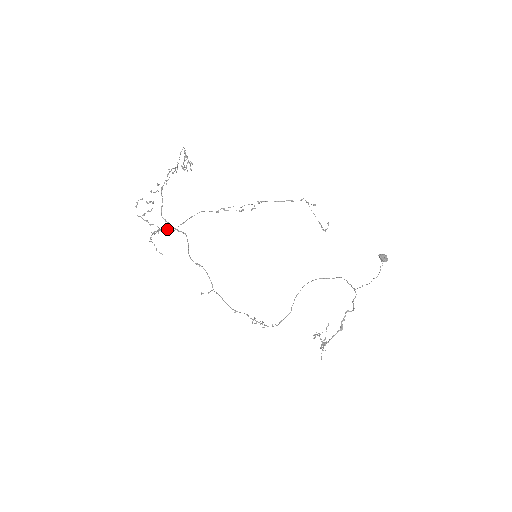
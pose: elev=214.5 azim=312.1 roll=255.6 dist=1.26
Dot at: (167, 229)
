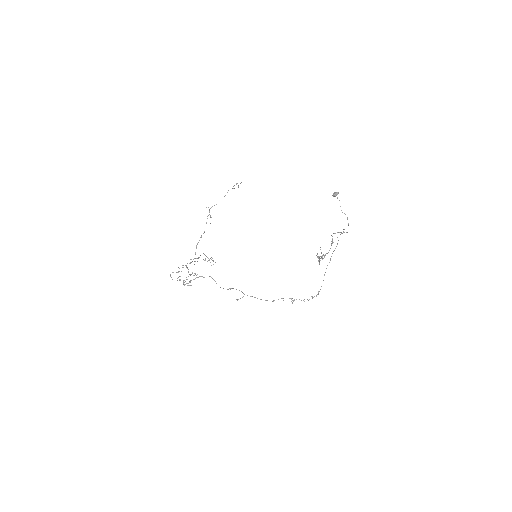
Dot at: occluded
